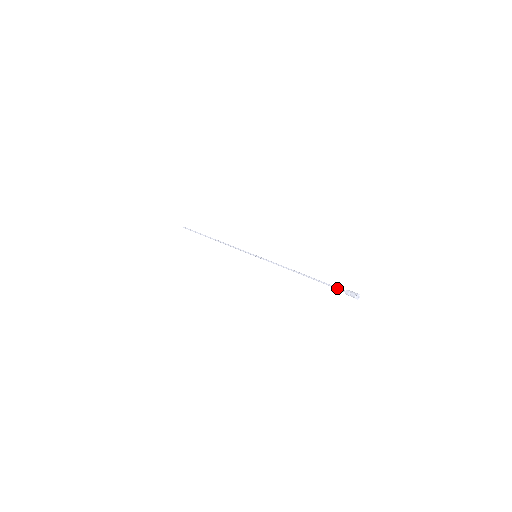
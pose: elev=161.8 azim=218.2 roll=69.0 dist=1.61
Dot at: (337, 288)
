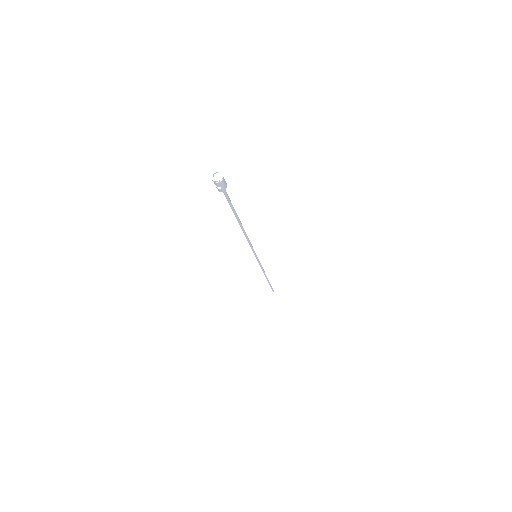
Dot at: (225, 195)
